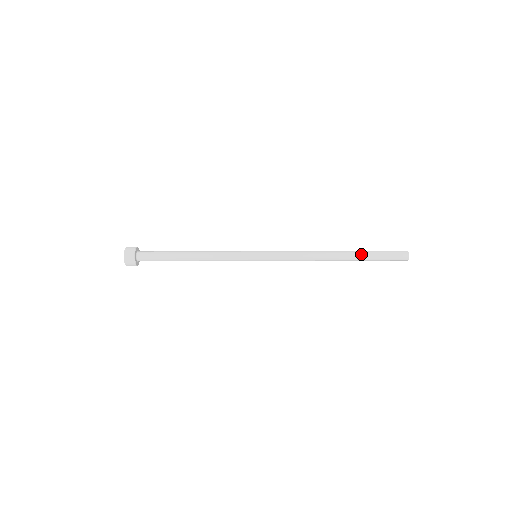
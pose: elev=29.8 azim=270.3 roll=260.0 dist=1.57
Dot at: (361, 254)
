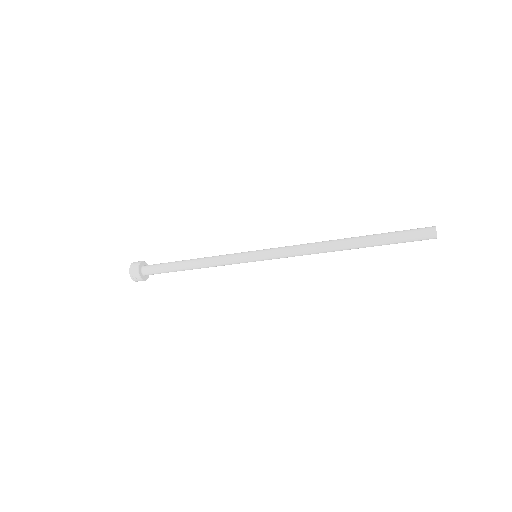
Dot at: (374, 243)
